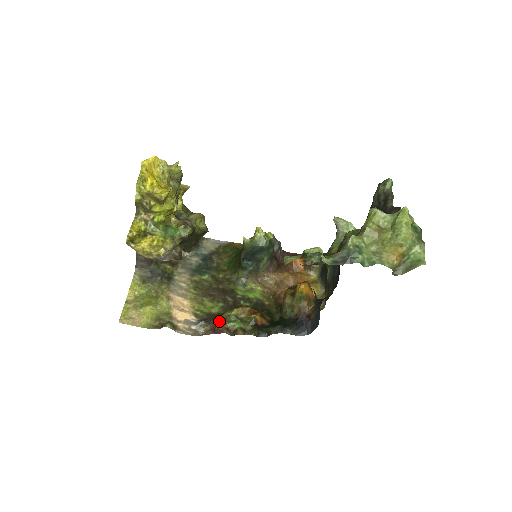
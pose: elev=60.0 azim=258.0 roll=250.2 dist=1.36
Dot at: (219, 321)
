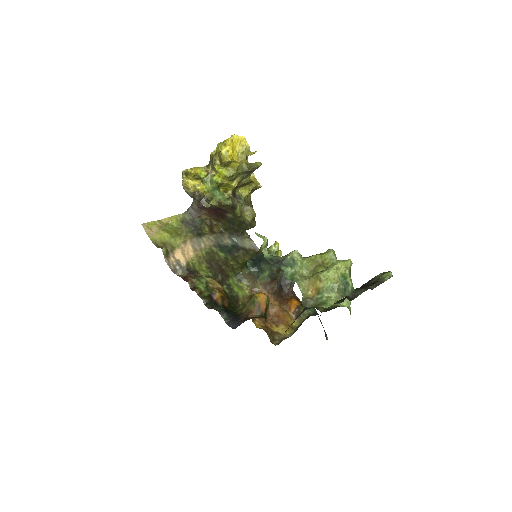
Dot at: (194, 276)
